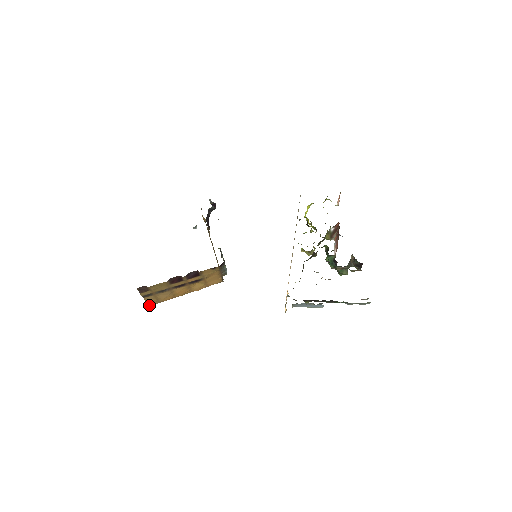
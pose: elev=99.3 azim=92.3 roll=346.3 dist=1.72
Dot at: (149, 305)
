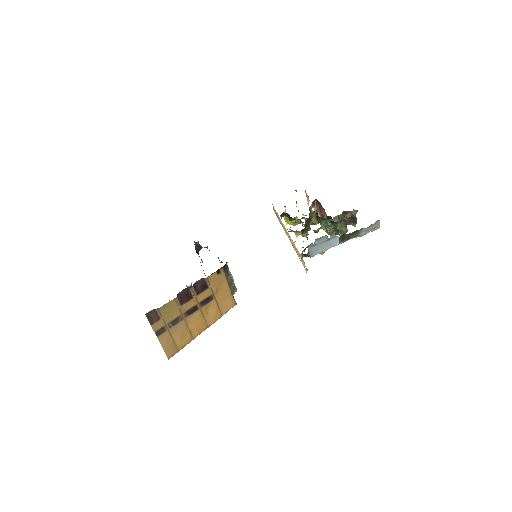
Dot at: (167, 355)
